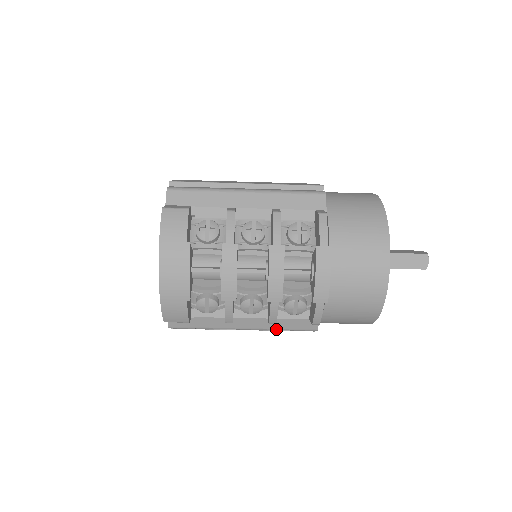
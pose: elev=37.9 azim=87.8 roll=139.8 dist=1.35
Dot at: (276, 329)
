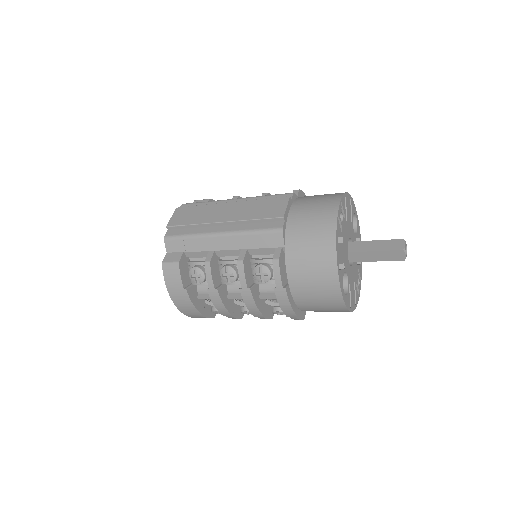
Dot at: occluded
